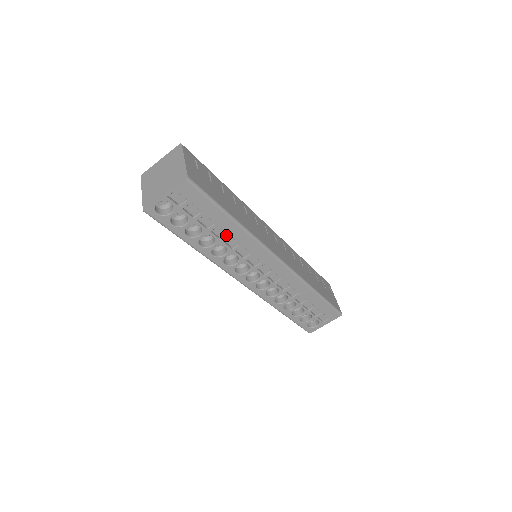
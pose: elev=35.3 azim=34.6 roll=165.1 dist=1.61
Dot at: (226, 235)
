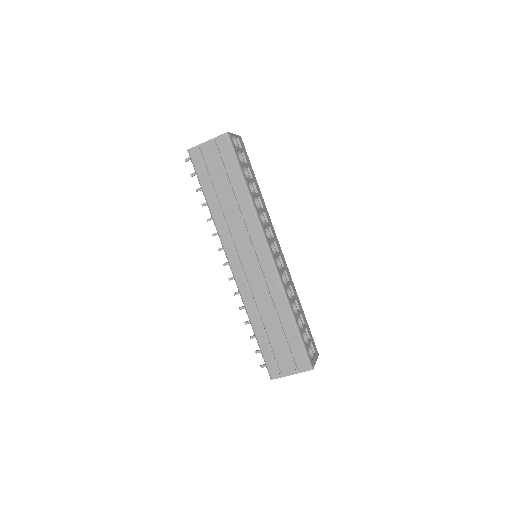
Dot at: (257, 193)
